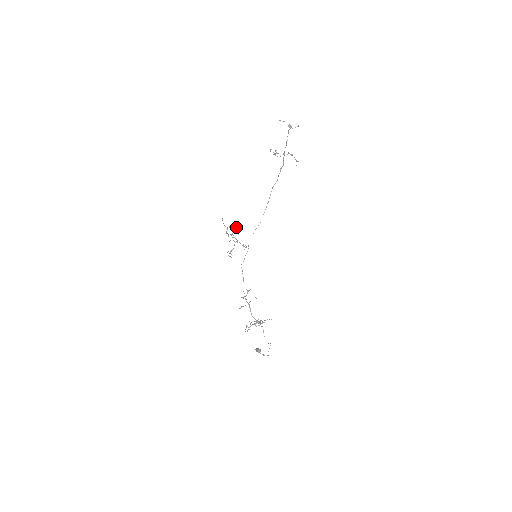
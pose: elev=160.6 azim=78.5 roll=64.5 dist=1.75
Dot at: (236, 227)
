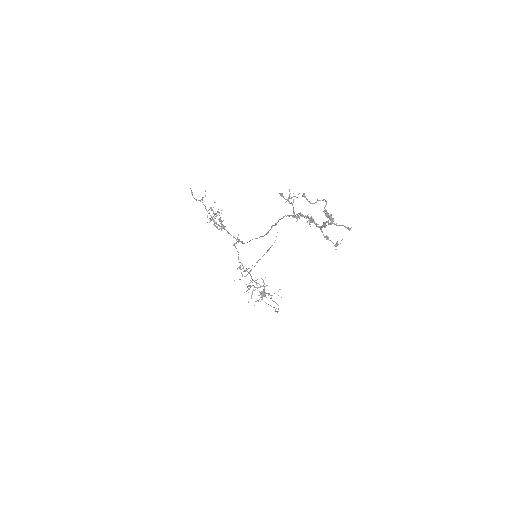
Dot at: (219, 213)
